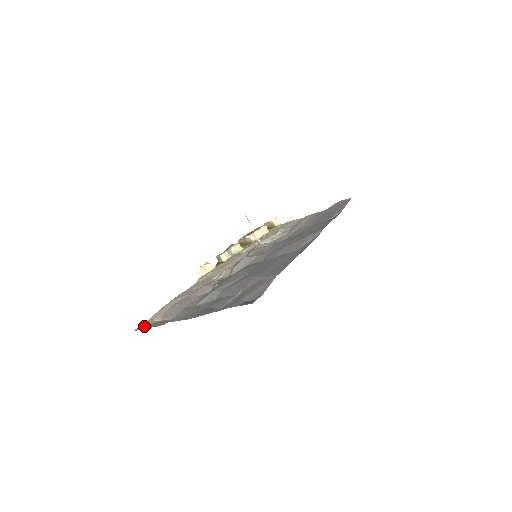
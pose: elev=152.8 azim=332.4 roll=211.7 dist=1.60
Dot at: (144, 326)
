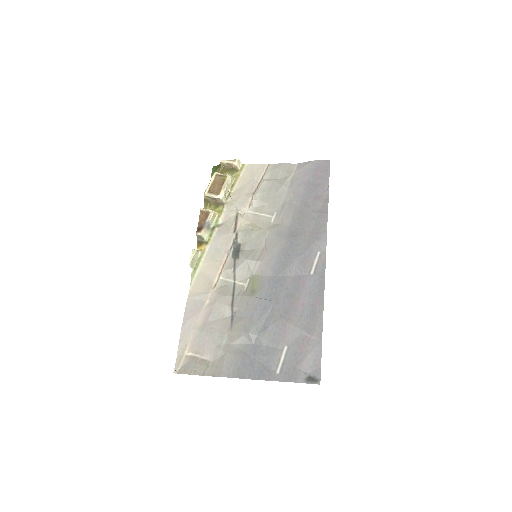
Dot at: (180, 365)
